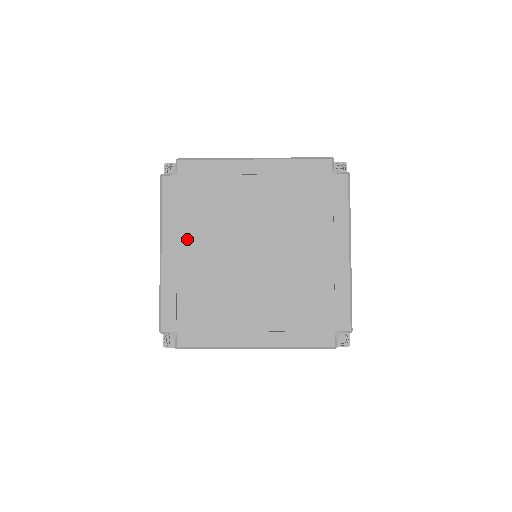
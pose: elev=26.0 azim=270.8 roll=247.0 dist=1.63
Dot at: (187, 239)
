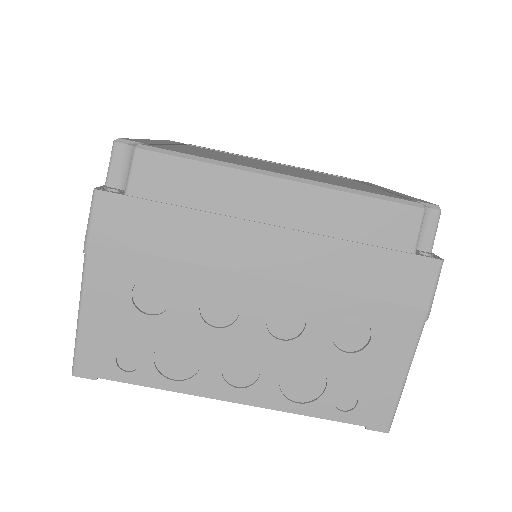
Dot at: (187, 147)
